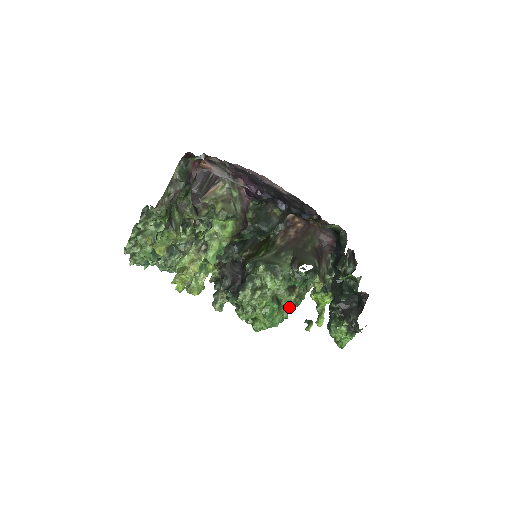
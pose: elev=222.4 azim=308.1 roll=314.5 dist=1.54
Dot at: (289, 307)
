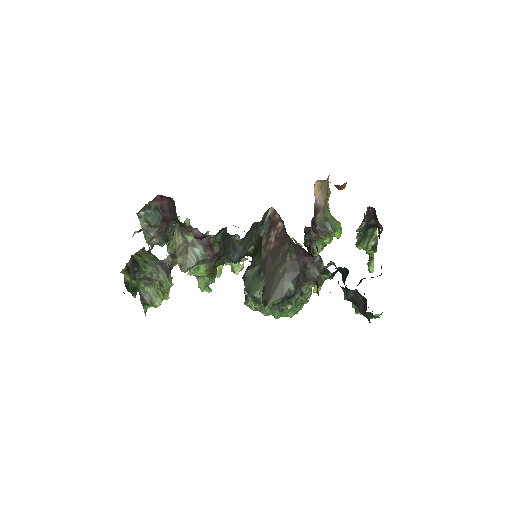
Dot at: occluded
